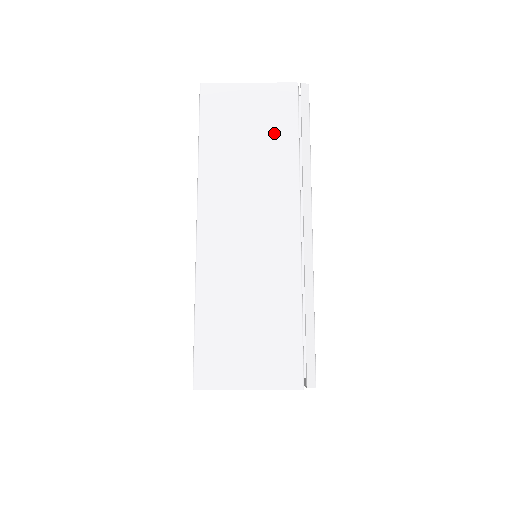
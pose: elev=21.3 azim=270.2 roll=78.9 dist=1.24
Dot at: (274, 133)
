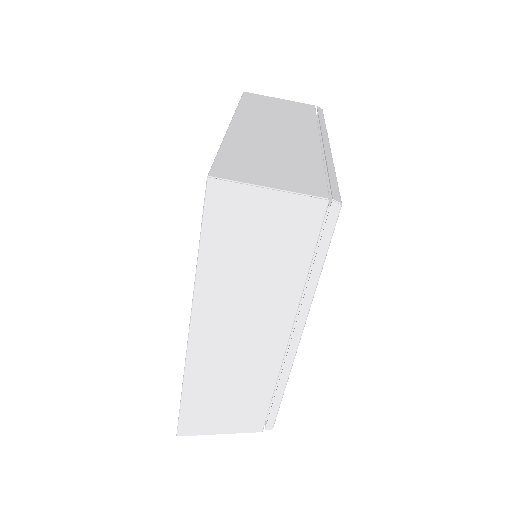
Dot at: (298, 112)
